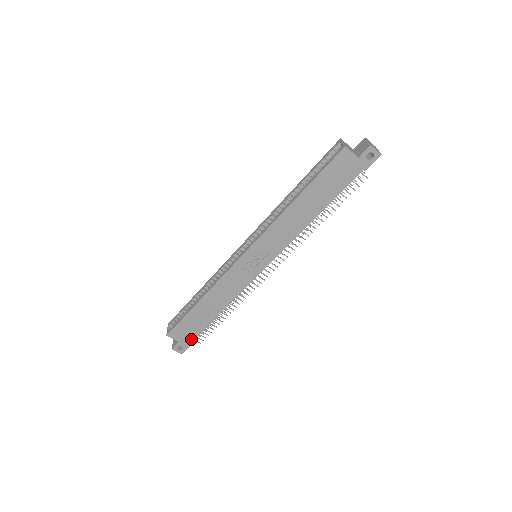
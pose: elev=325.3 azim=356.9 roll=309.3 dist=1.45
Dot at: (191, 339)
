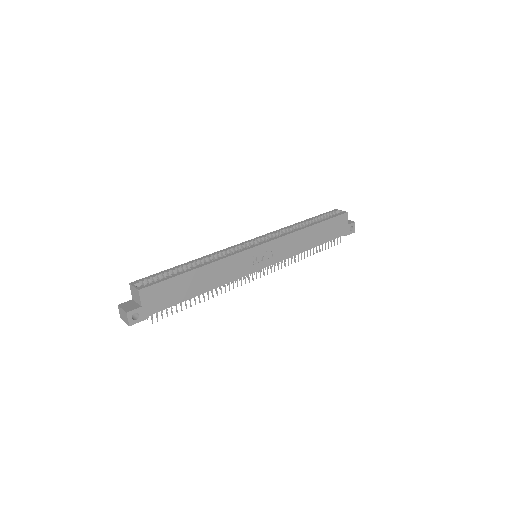
Dot at: (155, 310)
